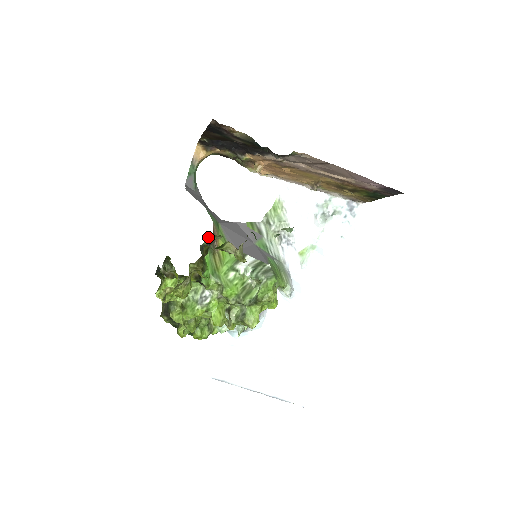
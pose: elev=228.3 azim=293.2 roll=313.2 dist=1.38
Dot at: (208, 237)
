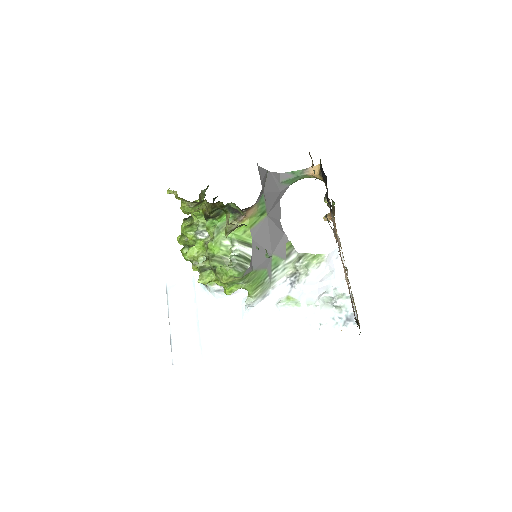
Dot at: occluded
